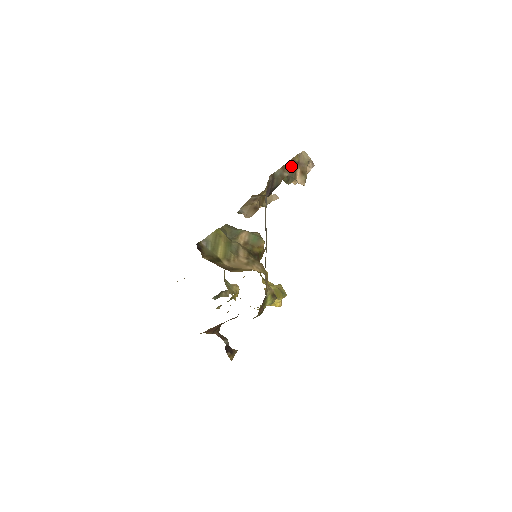
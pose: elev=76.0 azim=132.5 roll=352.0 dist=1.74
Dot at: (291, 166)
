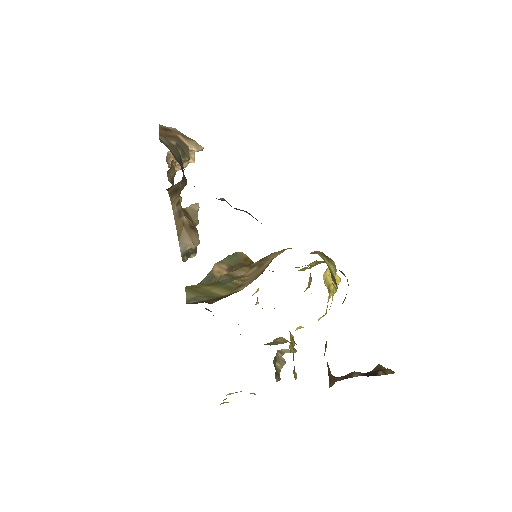
Dot at: (167, 134)
